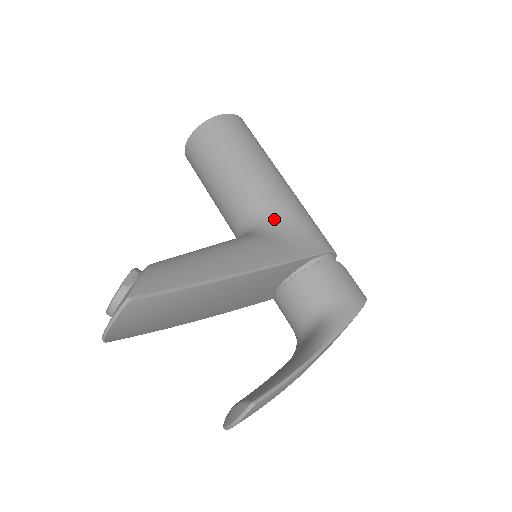
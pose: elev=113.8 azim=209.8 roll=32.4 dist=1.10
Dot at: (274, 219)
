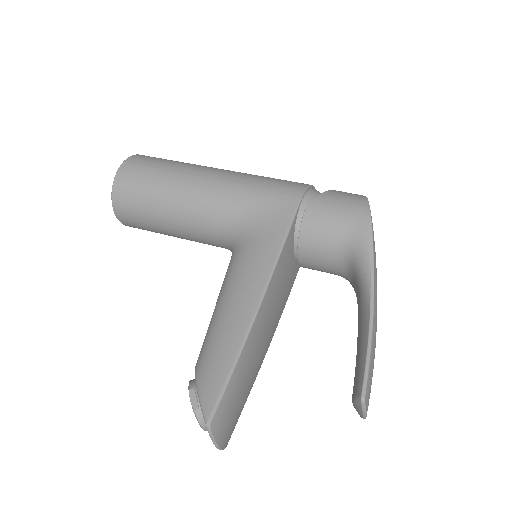
Dot at: (237, 219)
